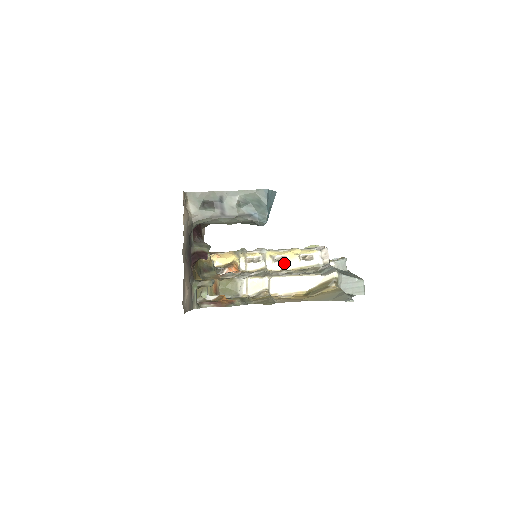
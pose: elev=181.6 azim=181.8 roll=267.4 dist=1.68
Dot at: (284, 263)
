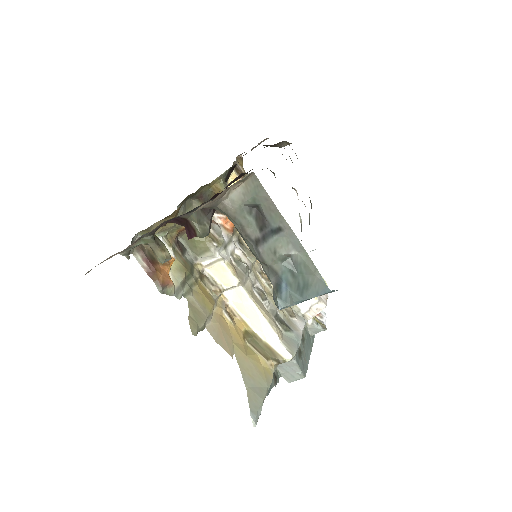
Dot at: occluded
